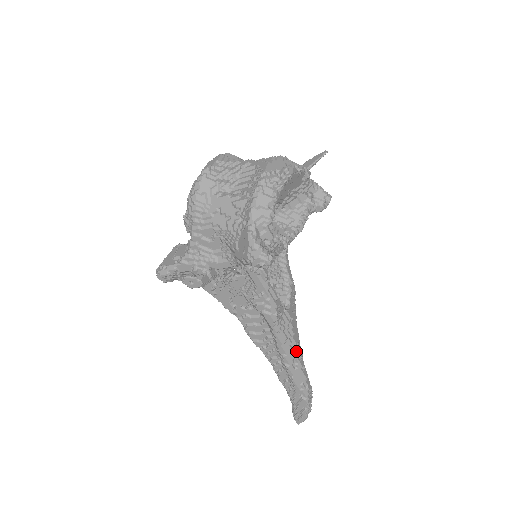
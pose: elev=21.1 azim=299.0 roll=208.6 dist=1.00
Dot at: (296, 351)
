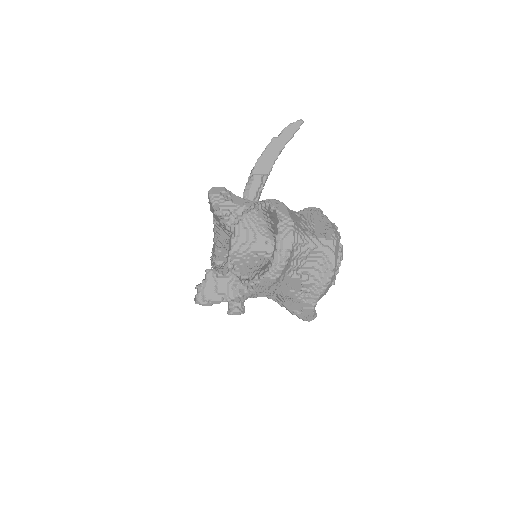
Dot at: occluded
